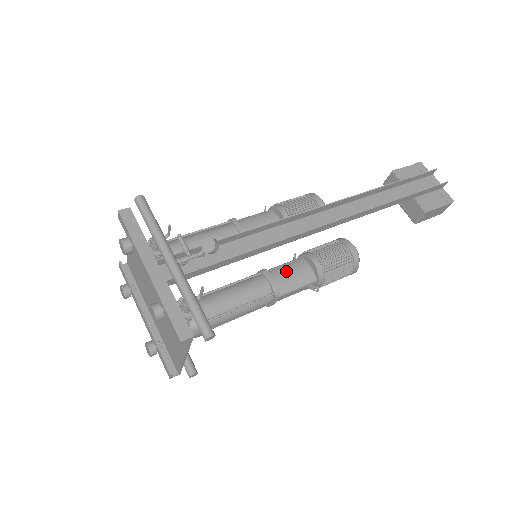
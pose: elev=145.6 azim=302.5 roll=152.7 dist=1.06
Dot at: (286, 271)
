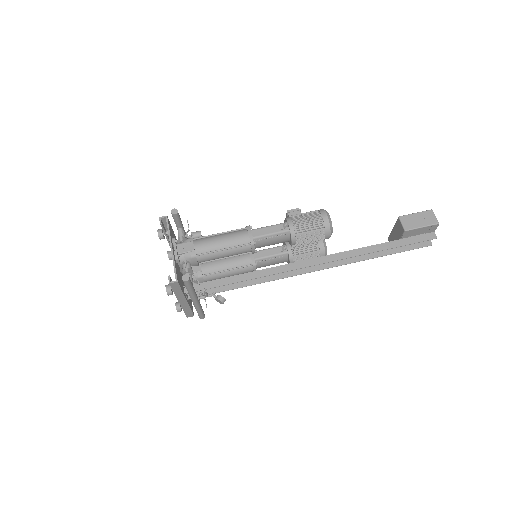
Dot at: (270, 262)
